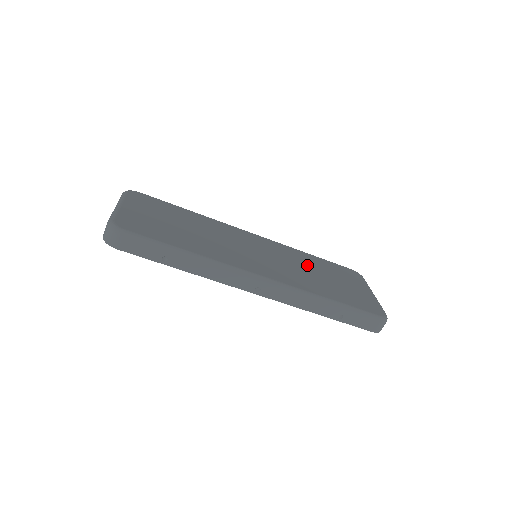
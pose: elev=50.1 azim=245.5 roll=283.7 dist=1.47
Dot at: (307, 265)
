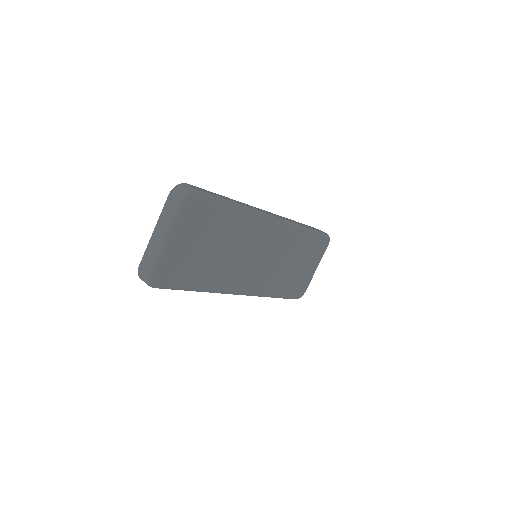
Dot at: (291, 254)
